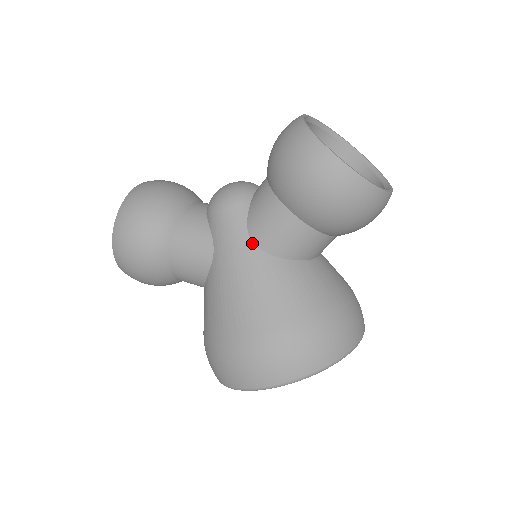
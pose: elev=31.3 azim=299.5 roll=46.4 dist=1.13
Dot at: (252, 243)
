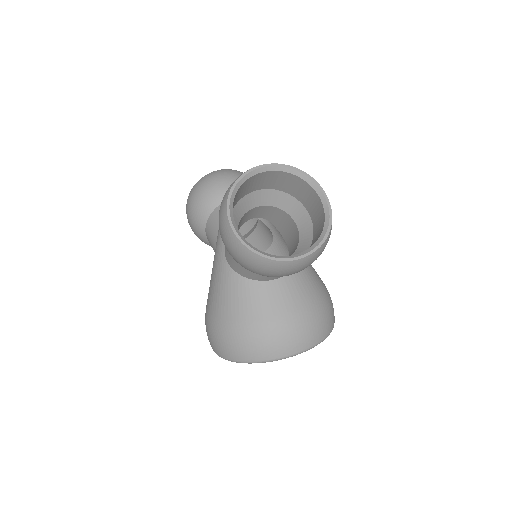
Dot at: (224, 253)
